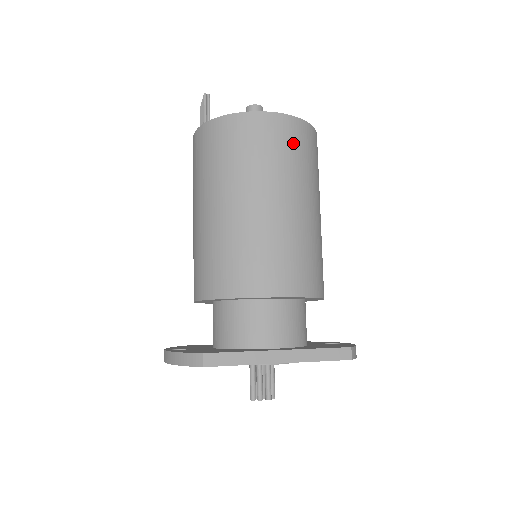
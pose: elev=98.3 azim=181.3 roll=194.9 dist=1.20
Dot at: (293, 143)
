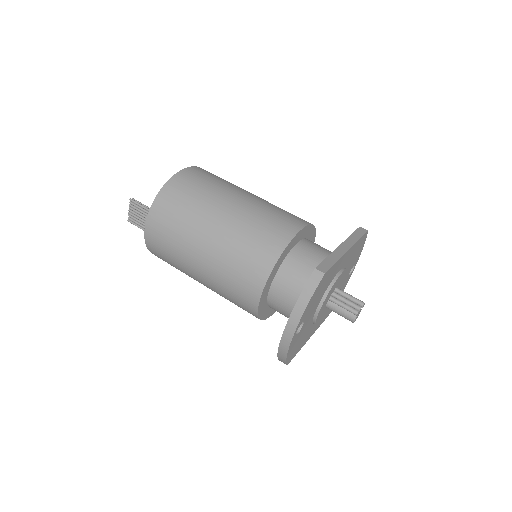
Dot at: (213, 175)
